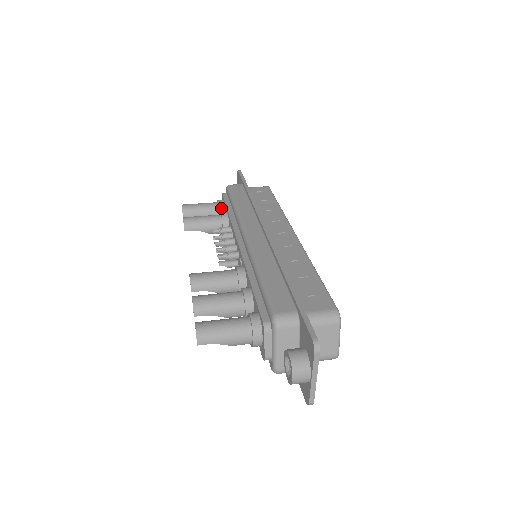
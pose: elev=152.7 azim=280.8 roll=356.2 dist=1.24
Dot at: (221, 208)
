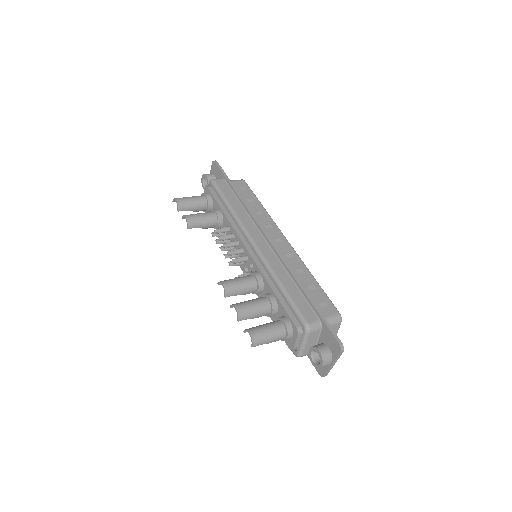
Dot at: (210, 203)
